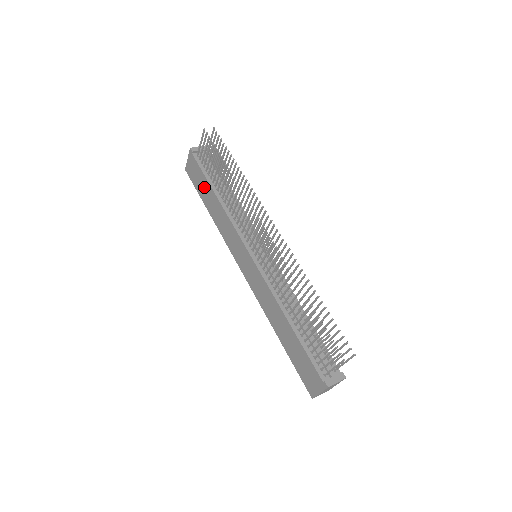
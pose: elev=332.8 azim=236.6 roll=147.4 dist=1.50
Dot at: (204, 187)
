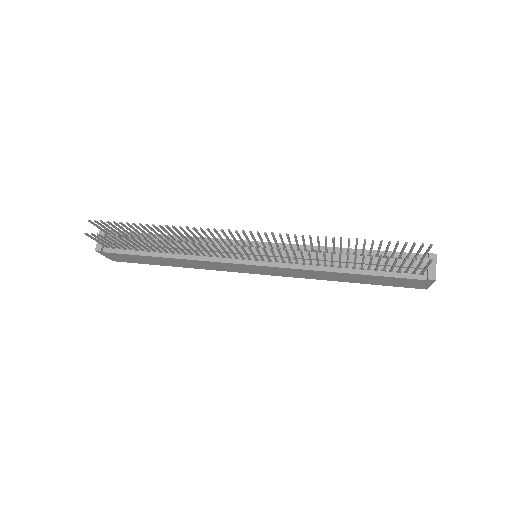
Dot at: (148, 260)
